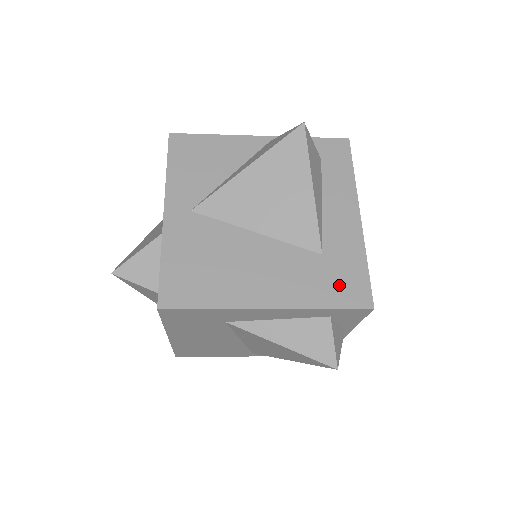
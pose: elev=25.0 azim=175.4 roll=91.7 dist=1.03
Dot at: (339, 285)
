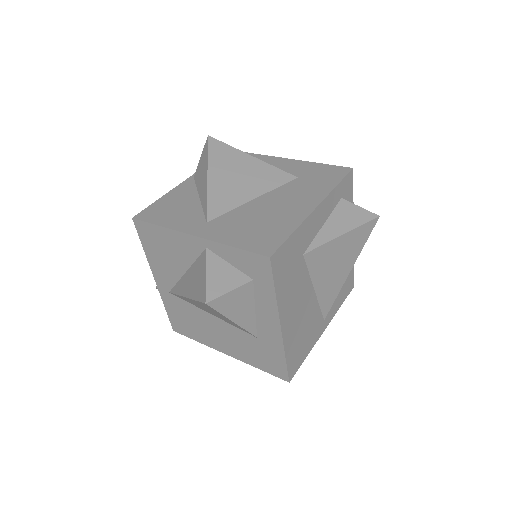
Dot at: (325, 176)
